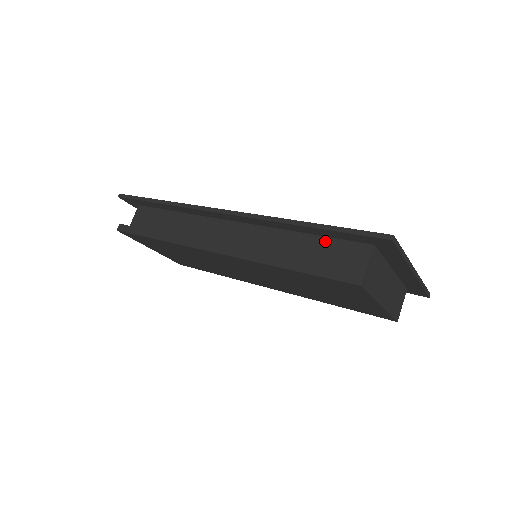
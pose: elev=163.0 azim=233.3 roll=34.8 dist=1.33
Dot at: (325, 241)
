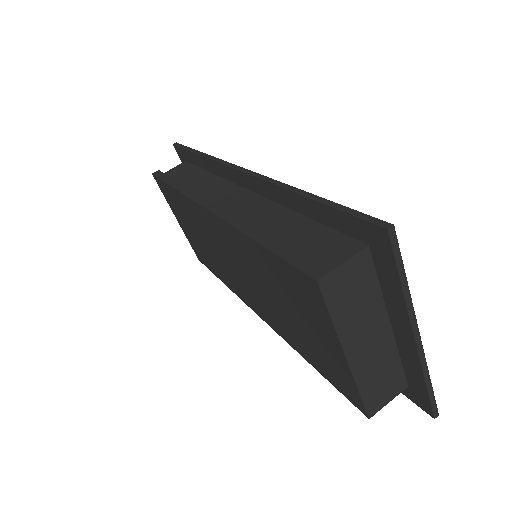
Dot at: (316, 227)
